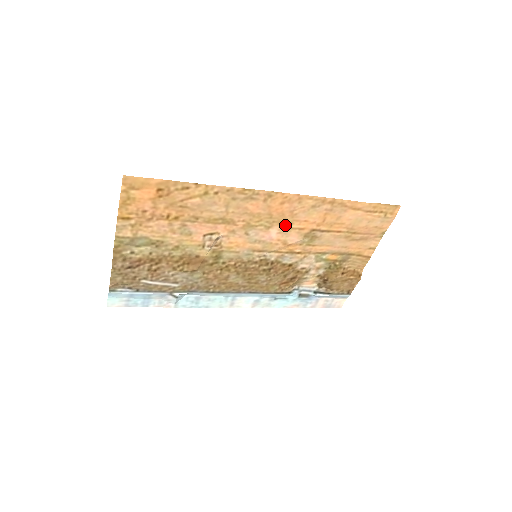
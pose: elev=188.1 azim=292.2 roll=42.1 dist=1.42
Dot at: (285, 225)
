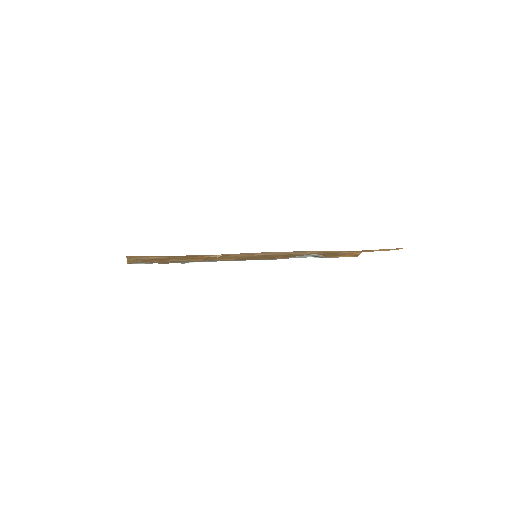
Dot at: occluded
